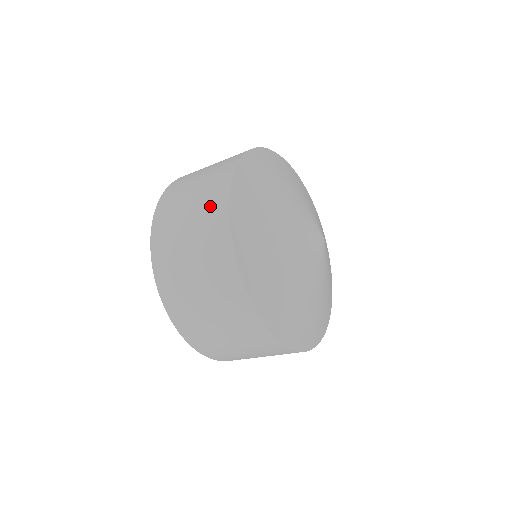
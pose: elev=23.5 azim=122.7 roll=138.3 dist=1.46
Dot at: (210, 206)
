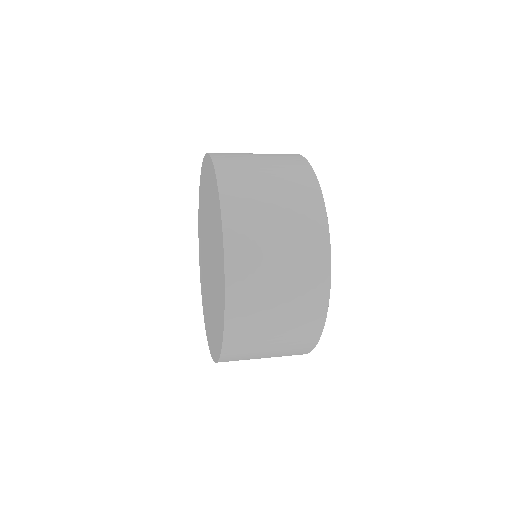
Dot at: (307, 298)
